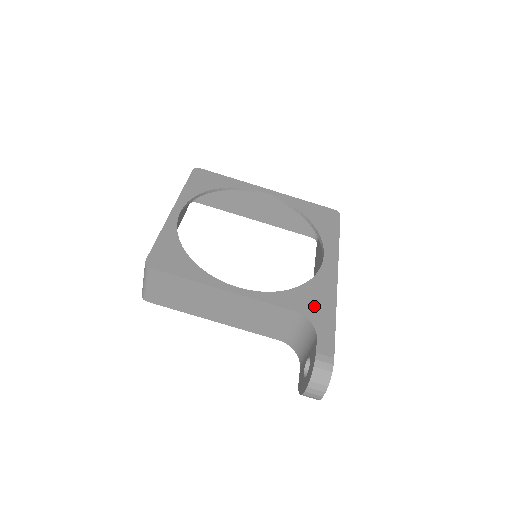
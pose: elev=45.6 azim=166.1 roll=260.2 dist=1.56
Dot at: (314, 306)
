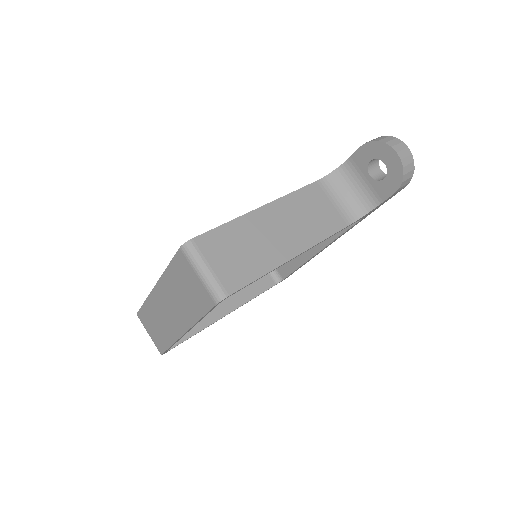
Dot at: occluded
